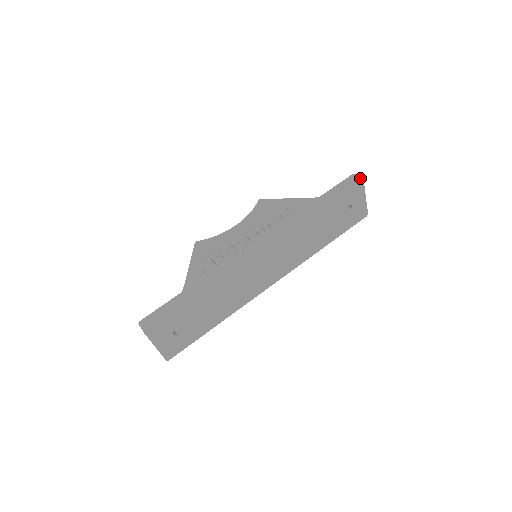
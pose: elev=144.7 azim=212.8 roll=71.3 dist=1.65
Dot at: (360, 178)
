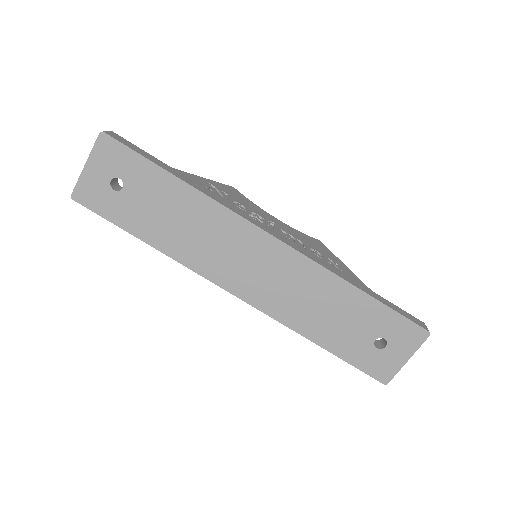
Dot at: (428, 330)
